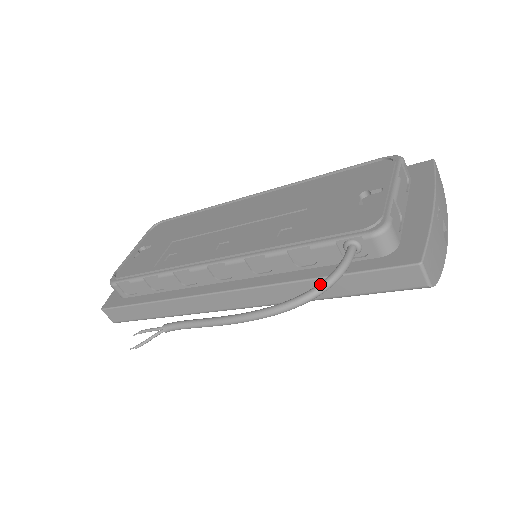
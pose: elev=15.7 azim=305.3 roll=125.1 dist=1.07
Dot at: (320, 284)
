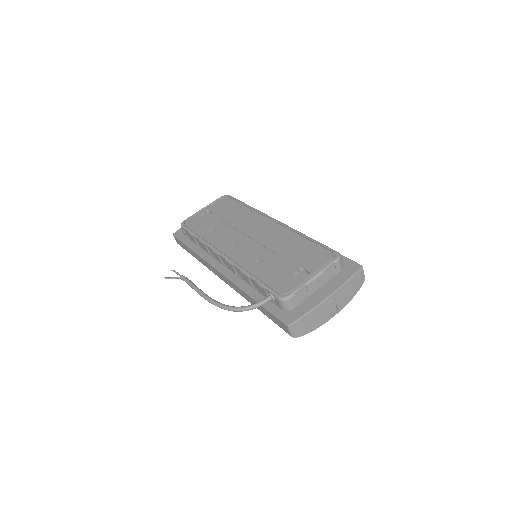
Dot at: (242, 307)
